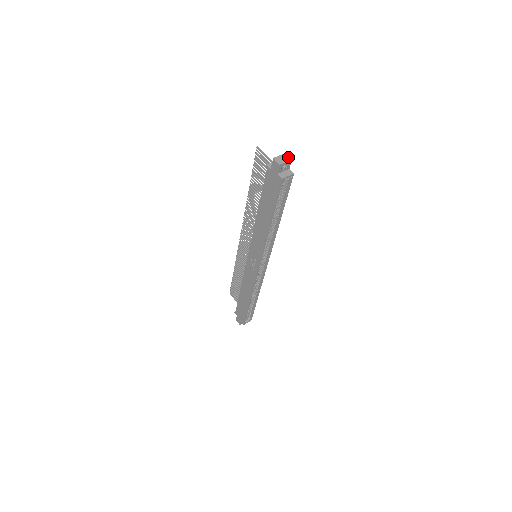
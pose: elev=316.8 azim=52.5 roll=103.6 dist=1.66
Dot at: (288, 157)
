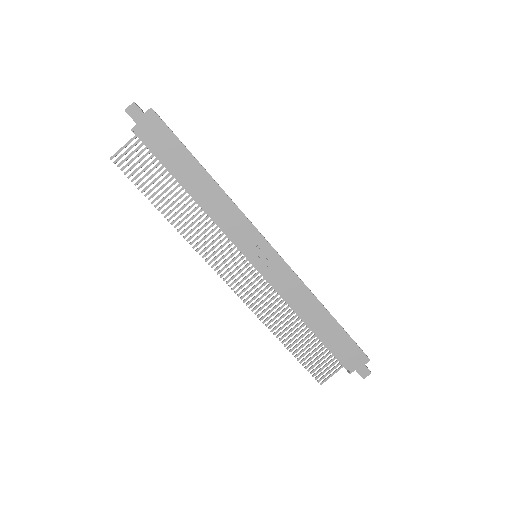
Dot at: occluded
